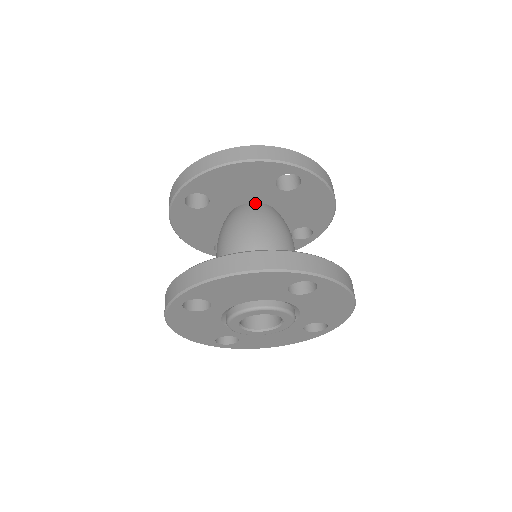
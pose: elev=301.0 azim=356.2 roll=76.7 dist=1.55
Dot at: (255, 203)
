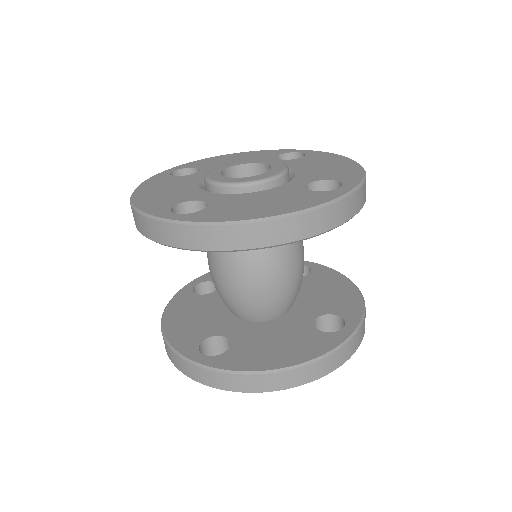
Dot at: occluded
